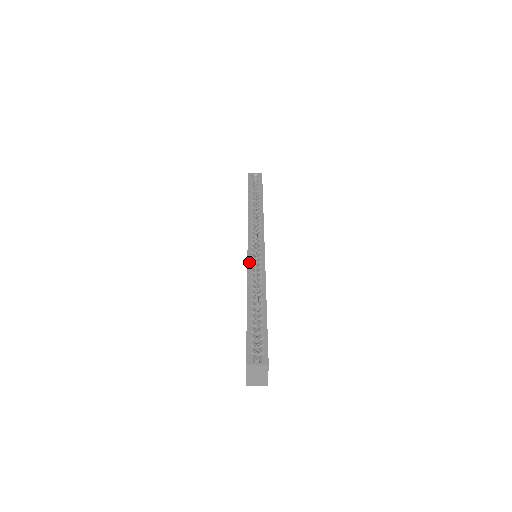
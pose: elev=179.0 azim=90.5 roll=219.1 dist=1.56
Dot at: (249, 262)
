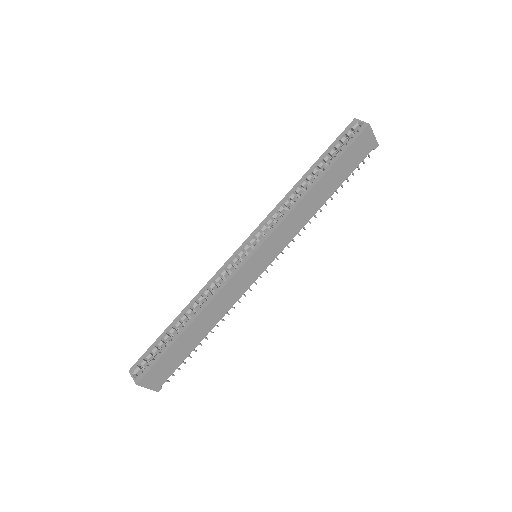
Dot at: (223, 267)
